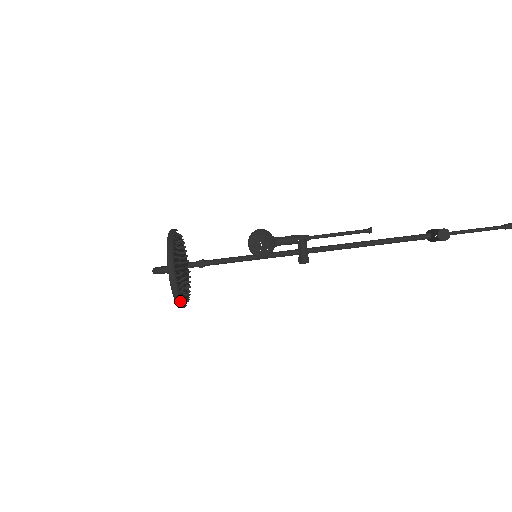
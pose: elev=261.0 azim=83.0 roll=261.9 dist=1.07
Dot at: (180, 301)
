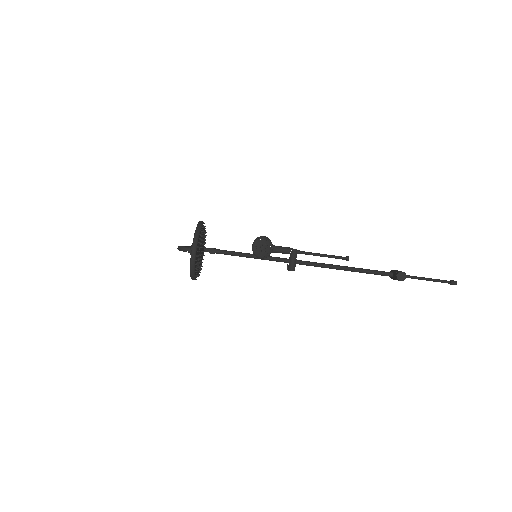
Dot at: (194, 275)
